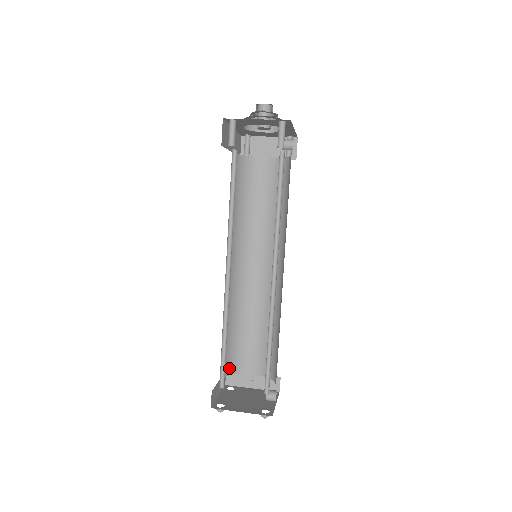
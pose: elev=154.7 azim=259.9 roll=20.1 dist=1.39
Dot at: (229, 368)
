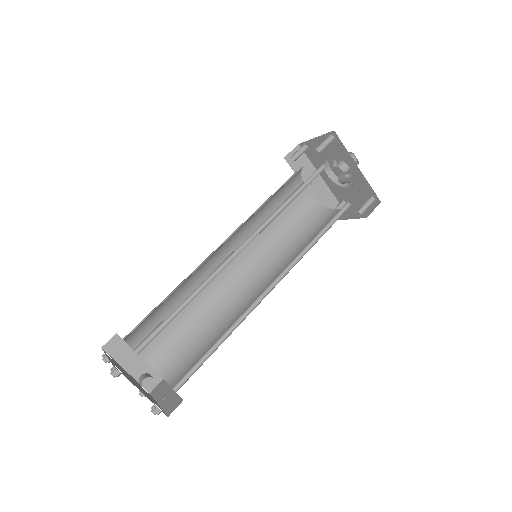
Dot at: (161, 363)
